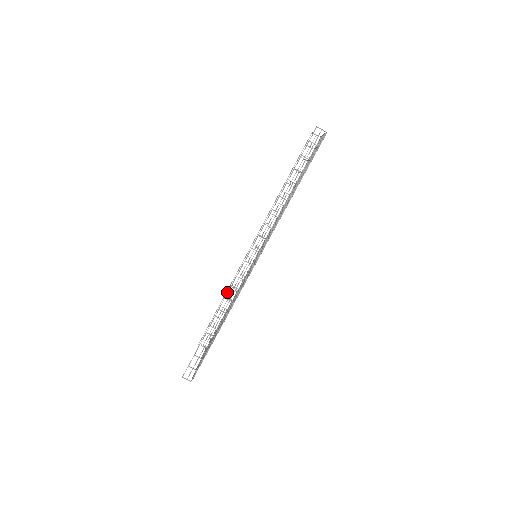
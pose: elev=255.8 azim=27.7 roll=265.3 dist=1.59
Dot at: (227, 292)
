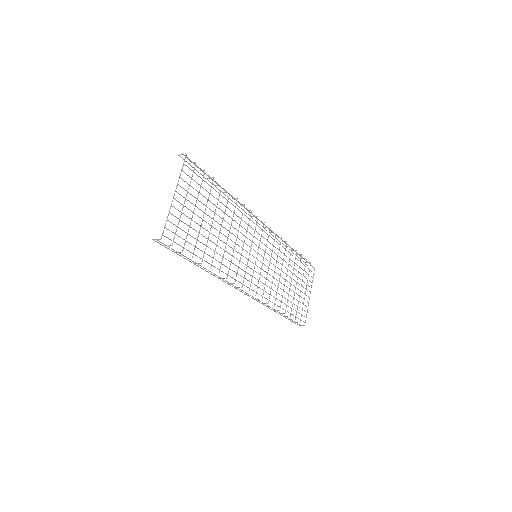
Dot at: occluded
